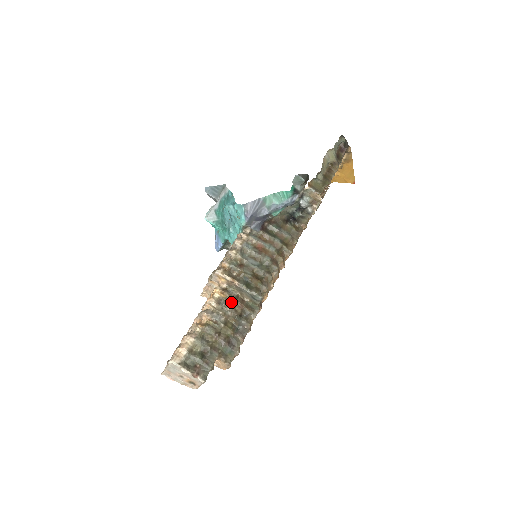
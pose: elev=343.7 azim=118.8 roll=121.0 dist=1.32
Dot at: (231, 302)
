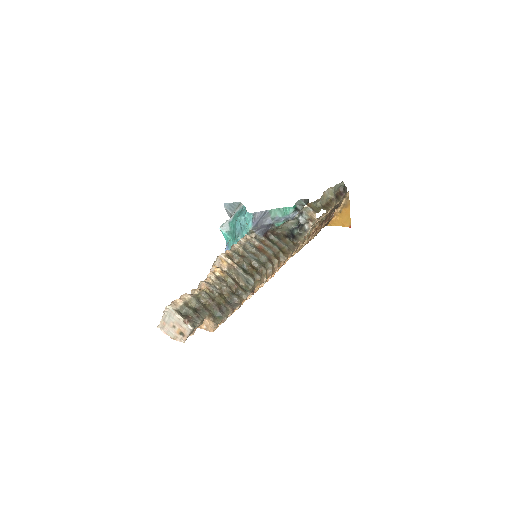
Dot at: (228, 281)
